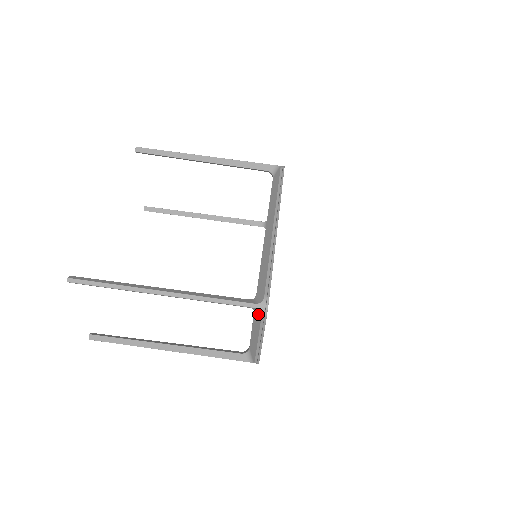
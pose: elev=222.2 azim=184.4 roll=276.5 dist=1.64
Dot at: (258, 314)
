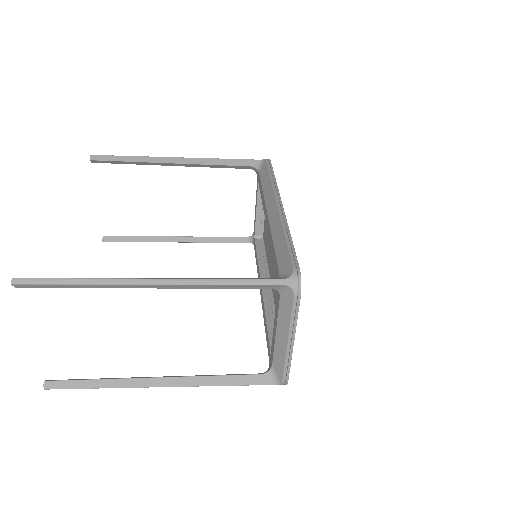
Dot at: (287, 296)
